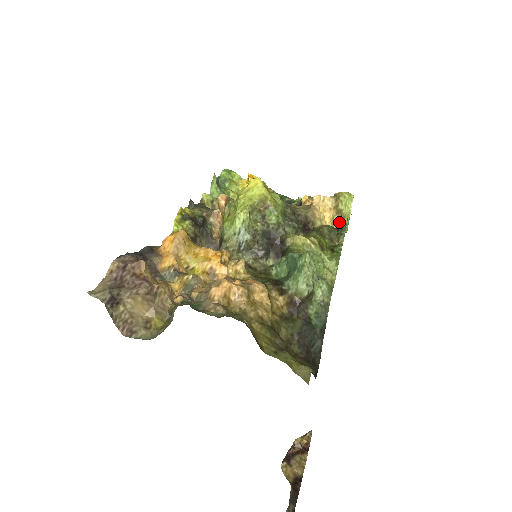
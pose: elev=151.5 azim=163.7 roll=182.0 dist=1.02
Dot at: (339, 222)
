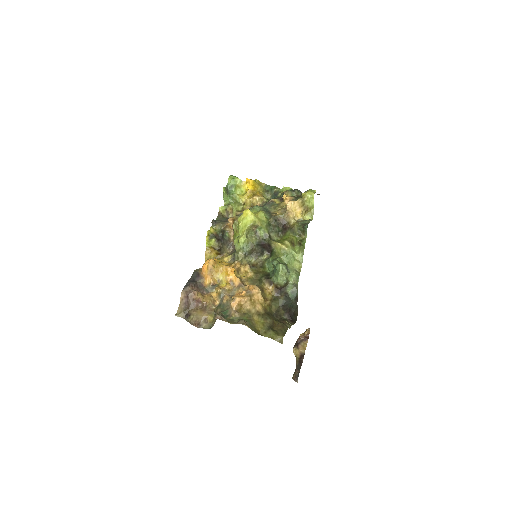
Dot at: (307, 213)
